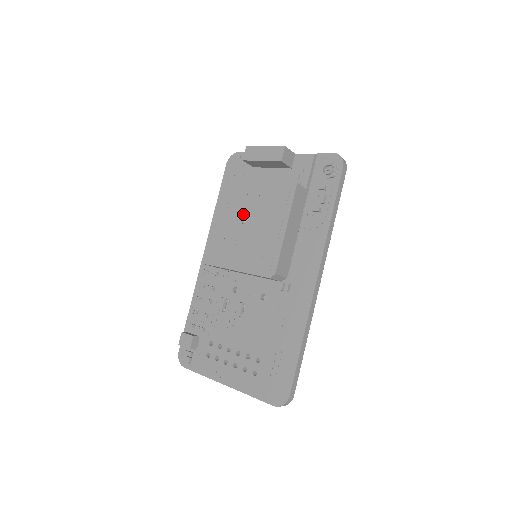
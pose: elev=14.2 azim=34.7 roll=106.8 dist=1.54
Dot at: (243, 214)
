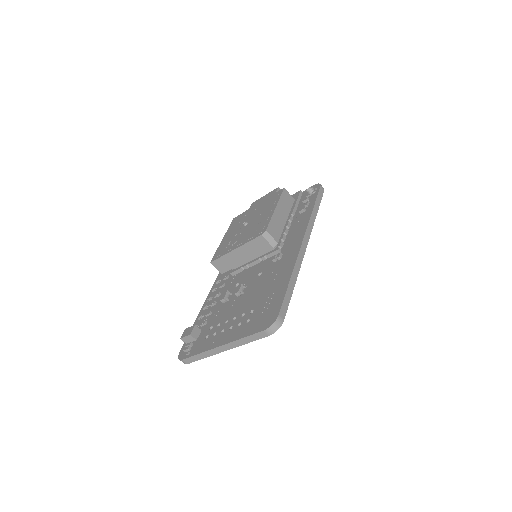
Dot at: occluded
